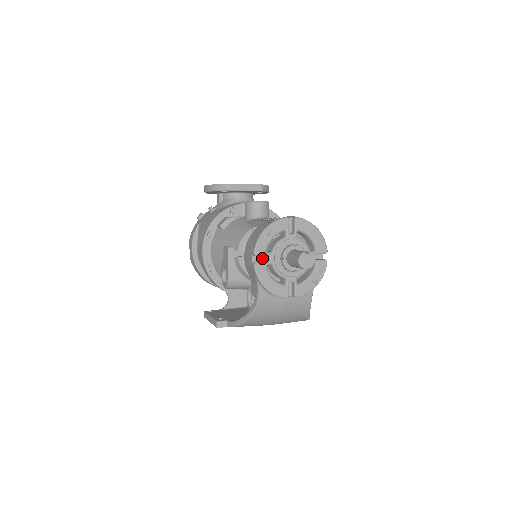
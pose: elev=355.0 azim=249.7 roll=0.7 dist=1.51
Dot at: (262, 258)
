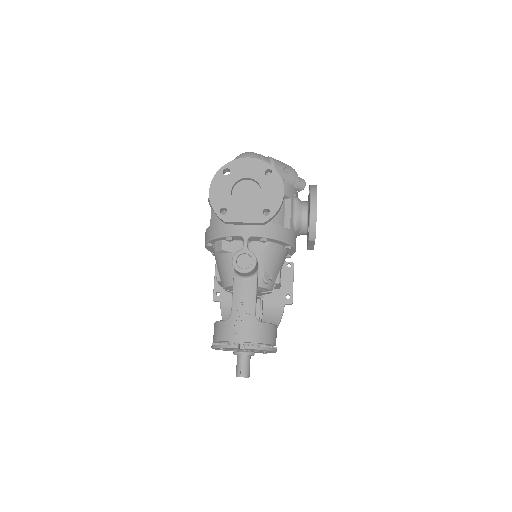
Dot at: occluded
